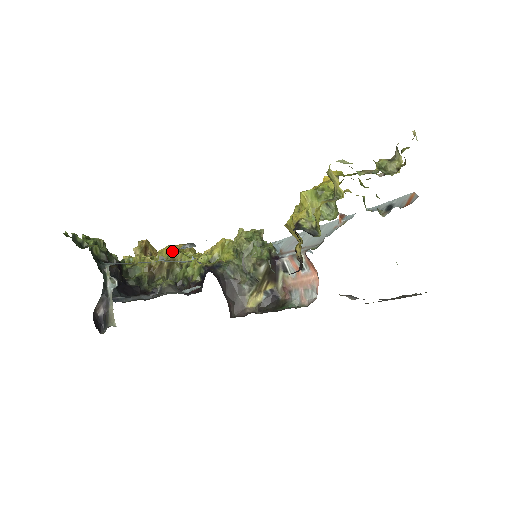
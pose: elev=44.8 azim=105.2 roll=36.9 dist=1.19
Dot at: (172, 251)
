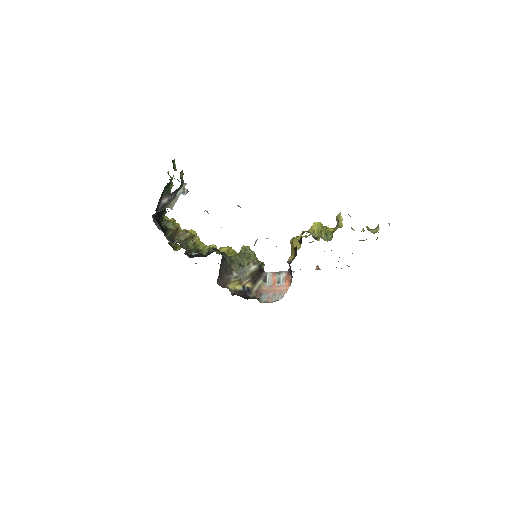
Dot at: (194, 233)
